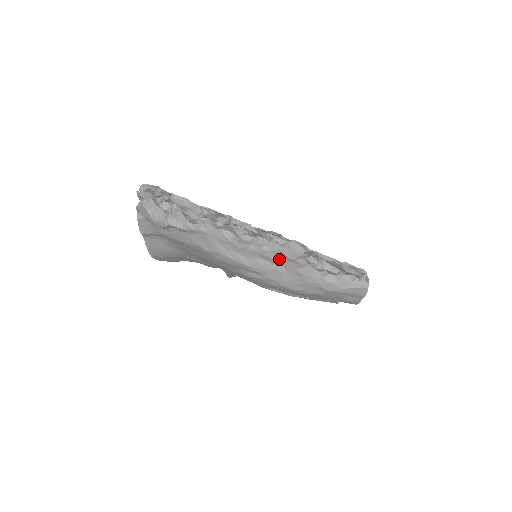
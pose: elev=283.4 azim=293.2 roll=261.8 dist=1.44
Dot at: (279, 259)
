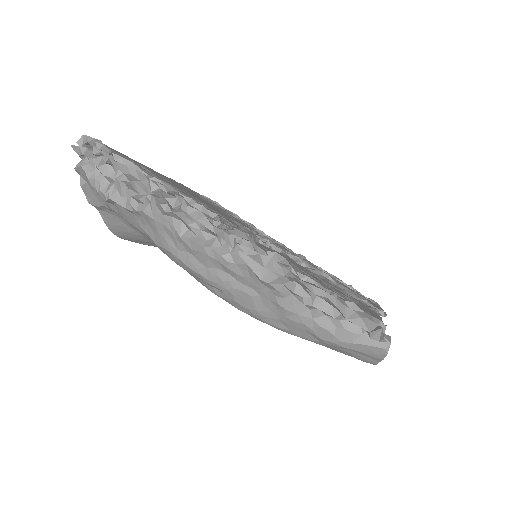
Dot at: (248, 277)
